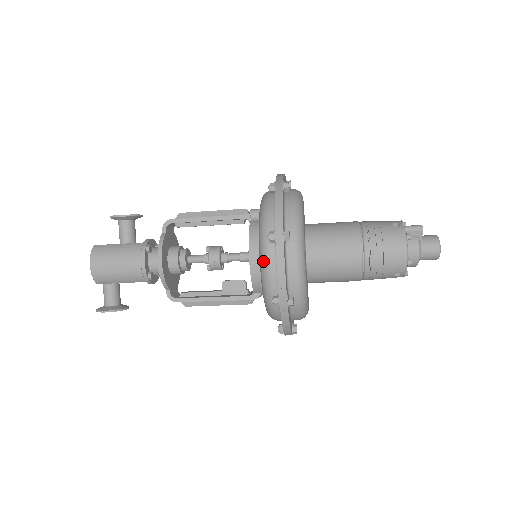
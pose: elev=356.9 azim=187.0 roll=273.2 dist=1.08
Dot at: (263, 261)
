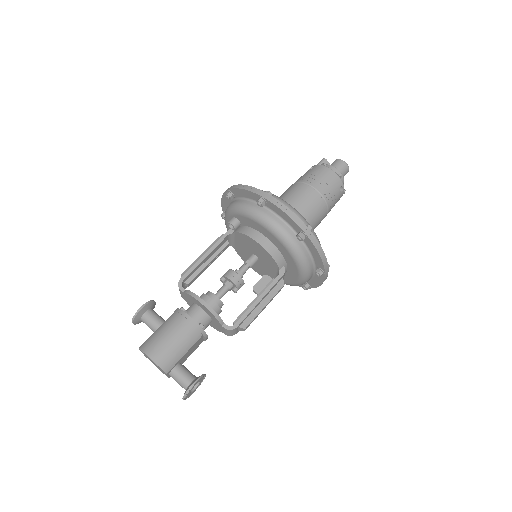
Dot at: (269, 223)
